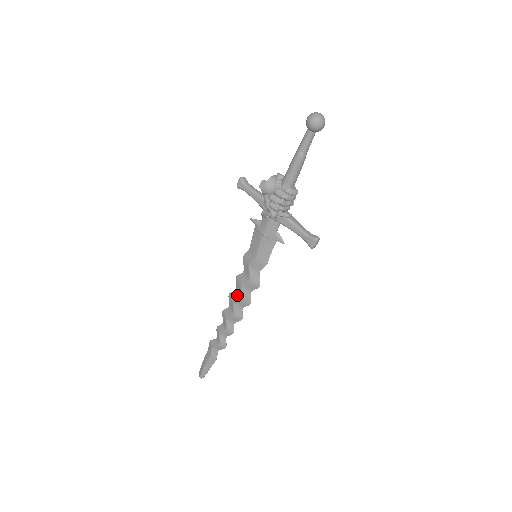
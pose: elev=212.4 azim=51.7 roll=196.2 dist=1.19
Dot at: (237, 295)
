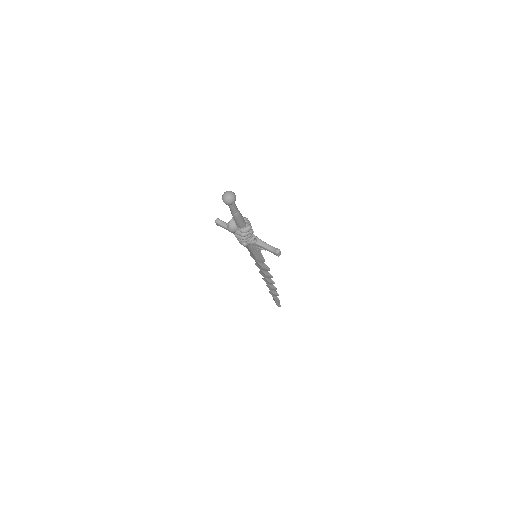
Dot at: (262, 273)
